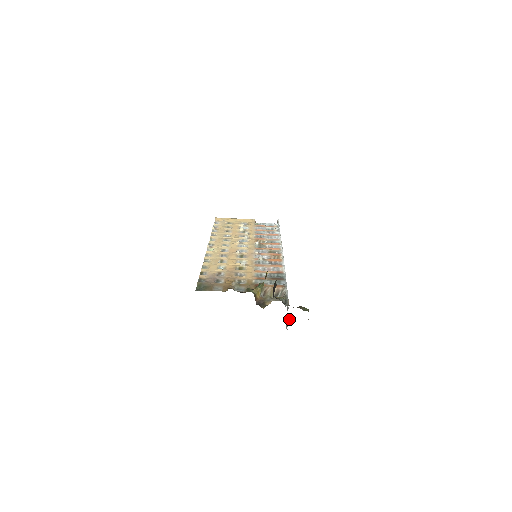
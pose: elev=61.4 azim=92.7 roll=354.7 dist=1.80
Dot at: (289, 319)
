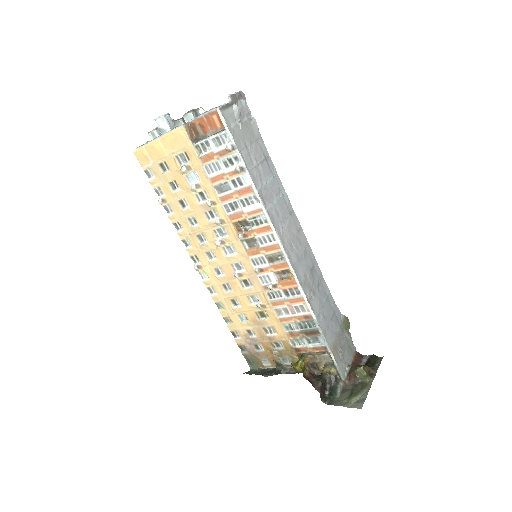
Dot at: (346, 318)
